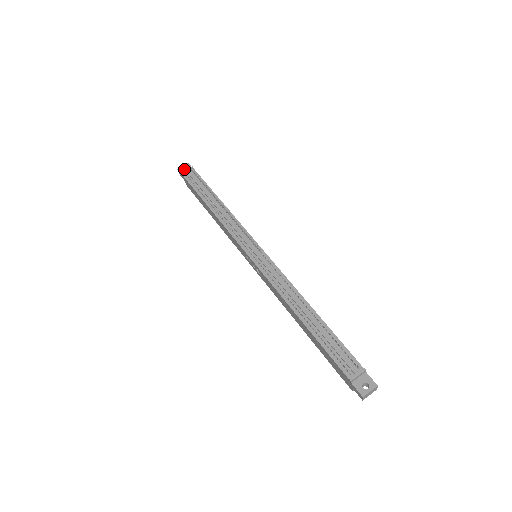
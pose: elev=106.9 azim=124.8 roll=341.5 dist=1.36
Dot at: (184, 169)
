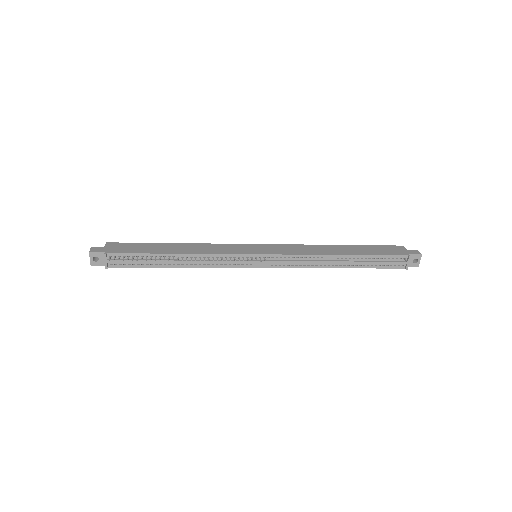
Dot at: (93, 258)
